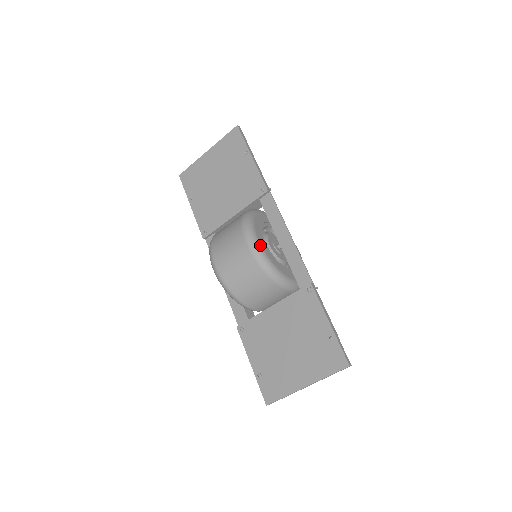
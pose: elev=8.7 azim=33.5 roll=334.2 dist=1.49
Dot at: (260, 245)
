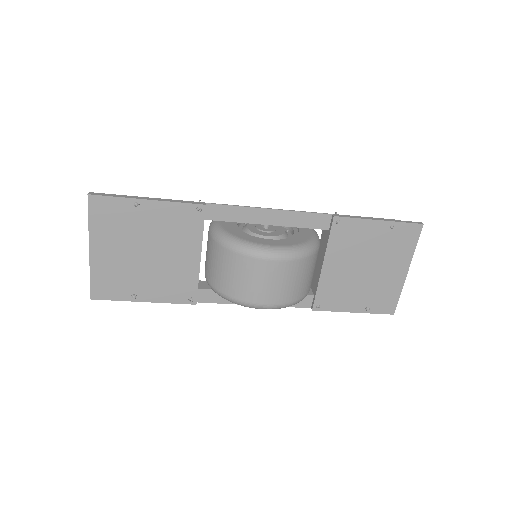
Dot at: (281, 247)
